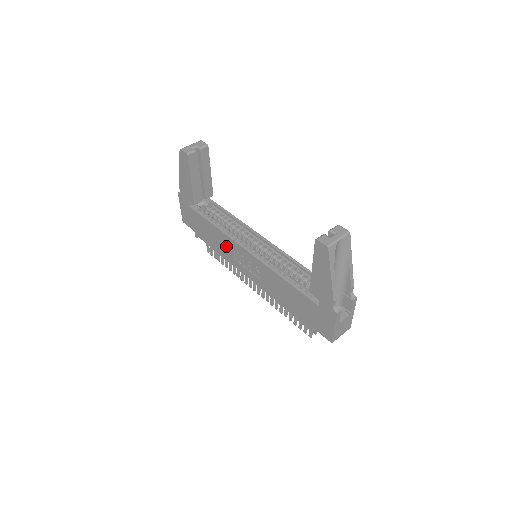
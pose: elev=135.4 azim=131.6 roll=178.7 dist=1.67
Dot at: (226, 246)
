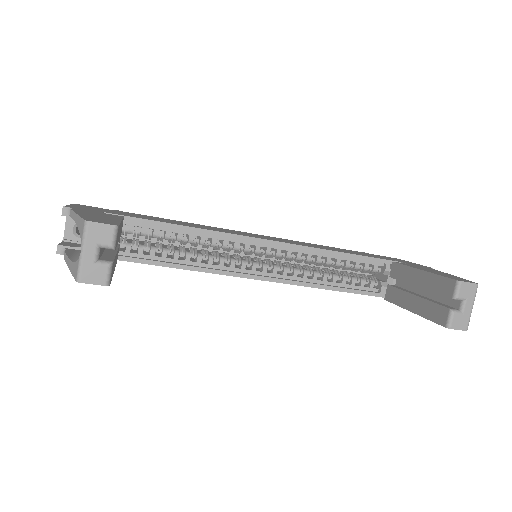
Dot at: occluded
